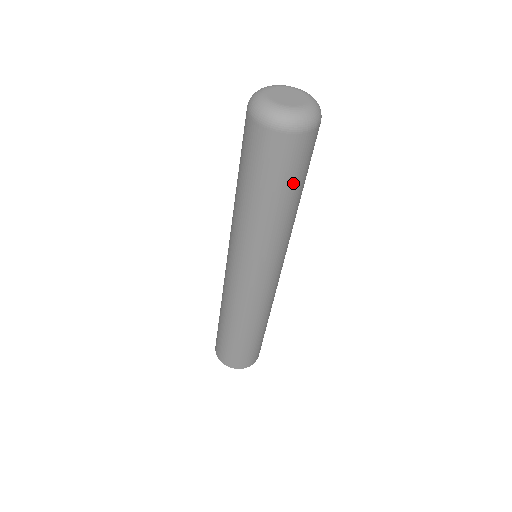
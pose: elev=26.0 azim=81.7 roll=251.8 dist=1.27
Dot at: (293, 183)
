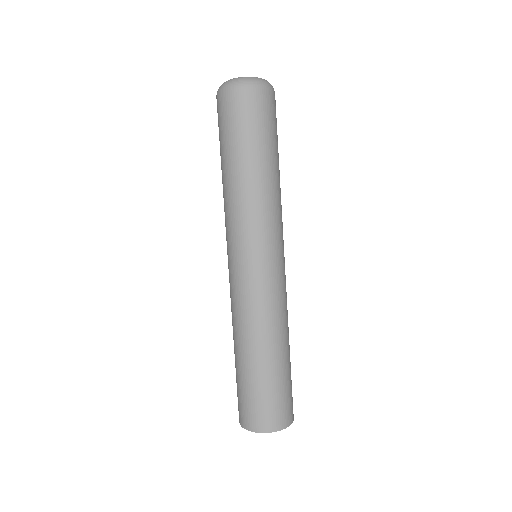
Dot at: (259, 139)
